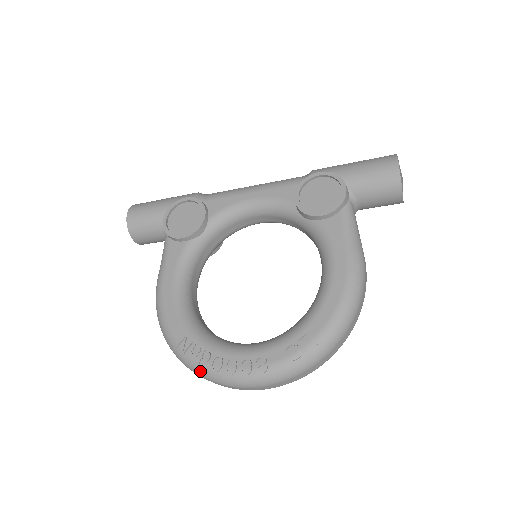
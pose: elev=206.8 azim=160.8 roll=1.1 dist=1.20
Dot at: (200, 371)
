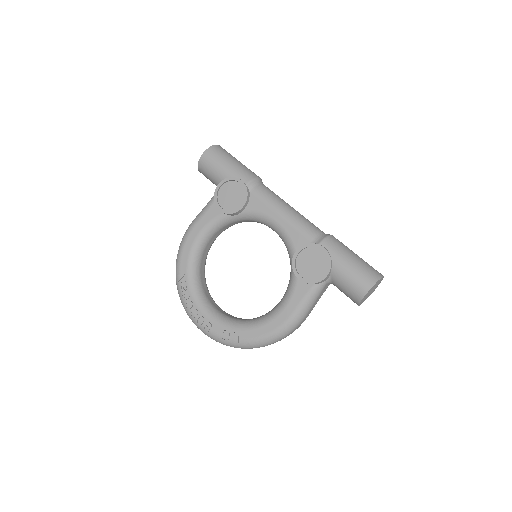
Dot at: (180, 299)
